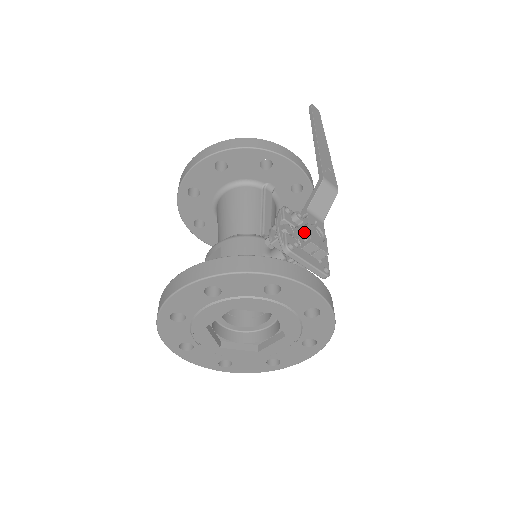
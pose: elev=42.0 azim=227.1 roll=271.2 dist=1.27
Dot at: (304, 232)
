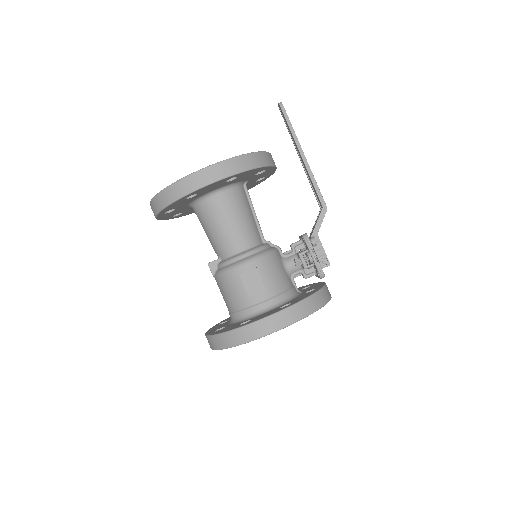
Dot at: (322, 255)
